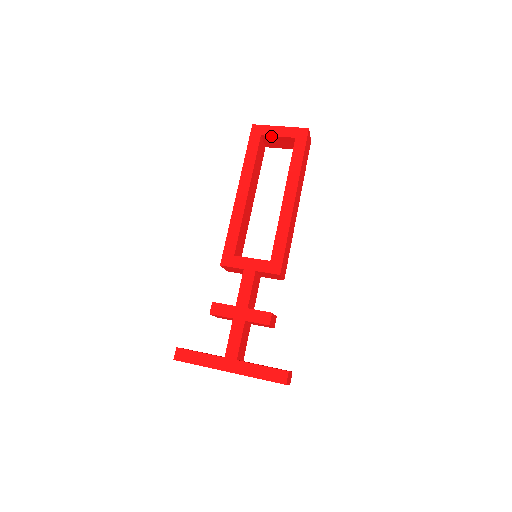
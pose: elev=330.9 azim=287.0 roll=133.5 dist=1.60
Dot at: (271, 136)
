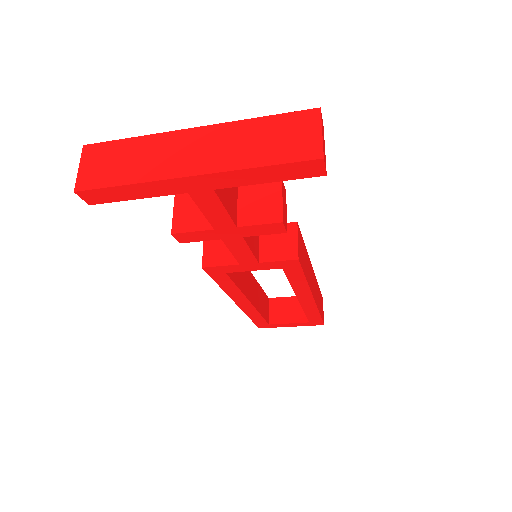
Dot at: (280, 298)
